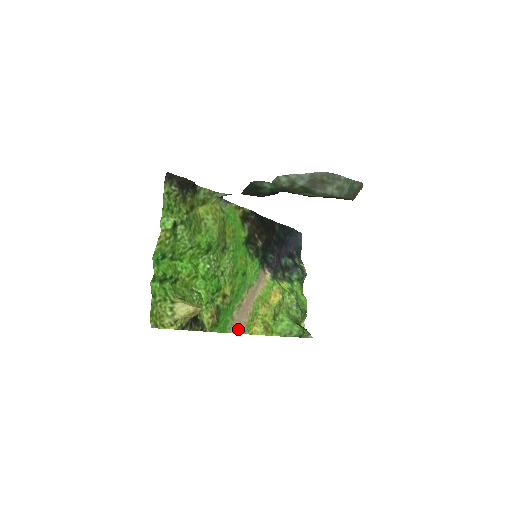
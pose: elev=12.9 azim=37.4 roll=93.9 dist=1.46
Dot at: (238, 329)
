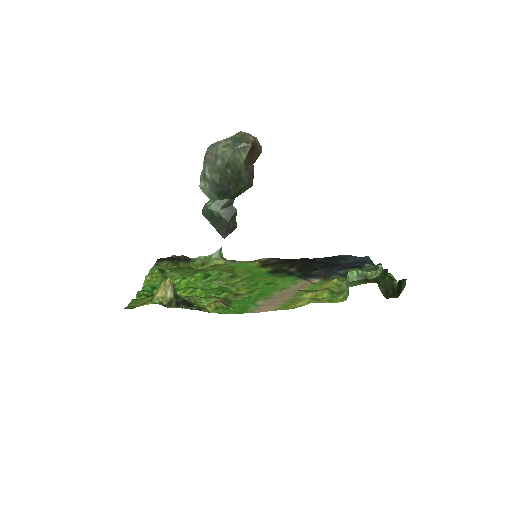
Dot at: (268, 309)
